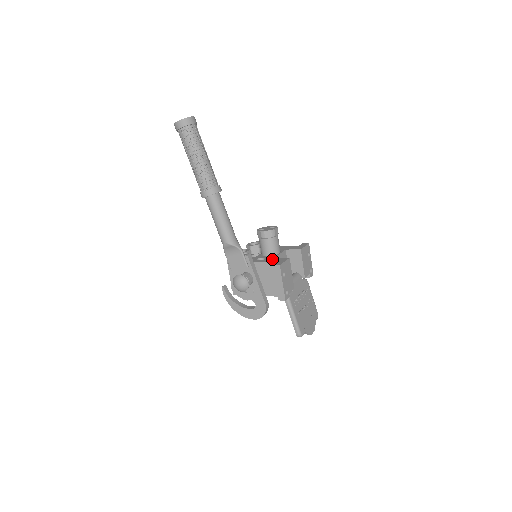
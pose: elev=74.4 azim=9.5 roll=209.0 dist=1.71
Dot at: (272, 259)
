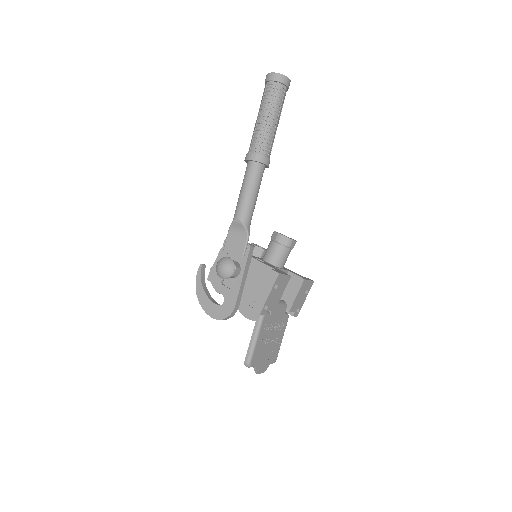
Dot at: (272, 266)
